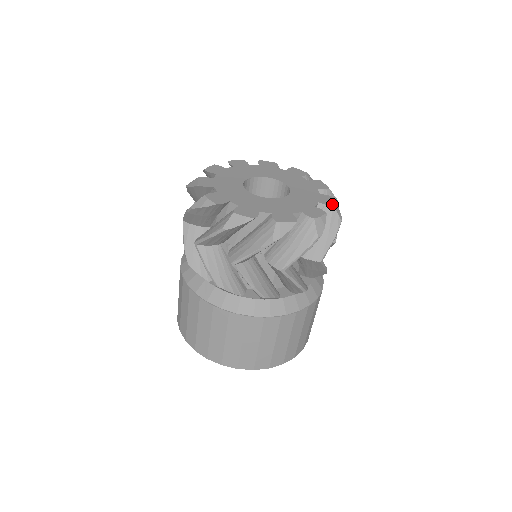
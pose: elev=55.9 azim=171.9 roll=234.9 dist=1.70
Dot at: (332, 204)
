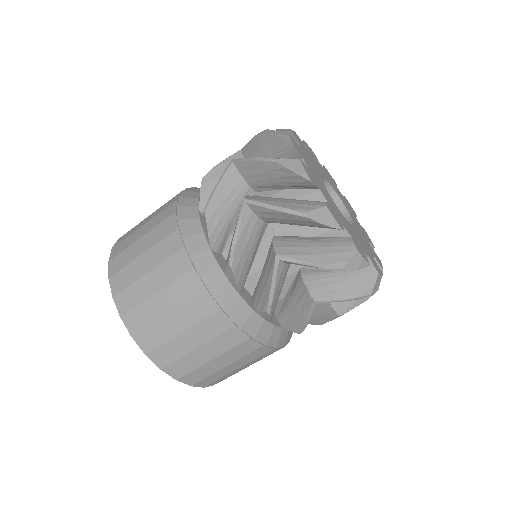
Dot at: (379, 272)
